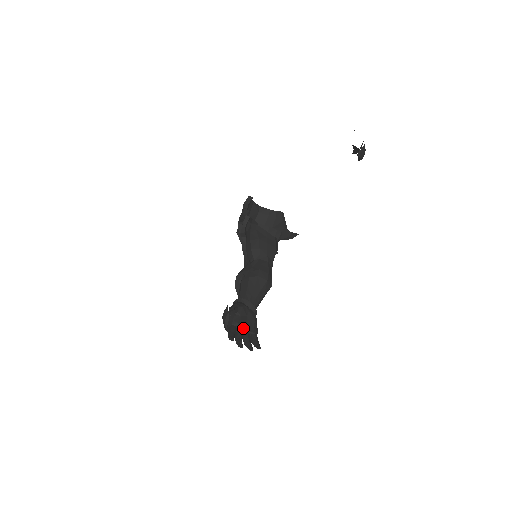
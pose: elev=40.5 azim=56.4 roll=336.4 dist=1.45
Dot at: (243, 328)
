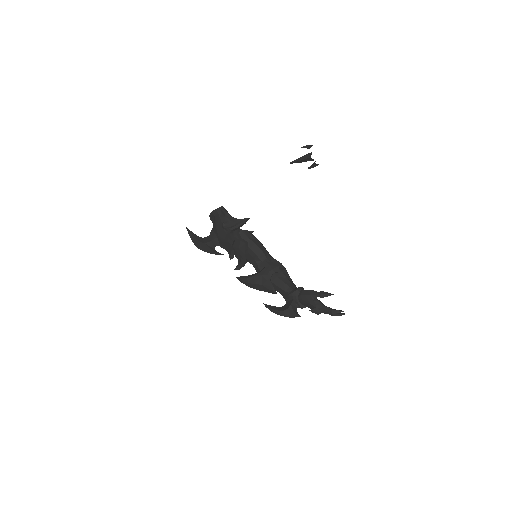
Dot at: occluded
